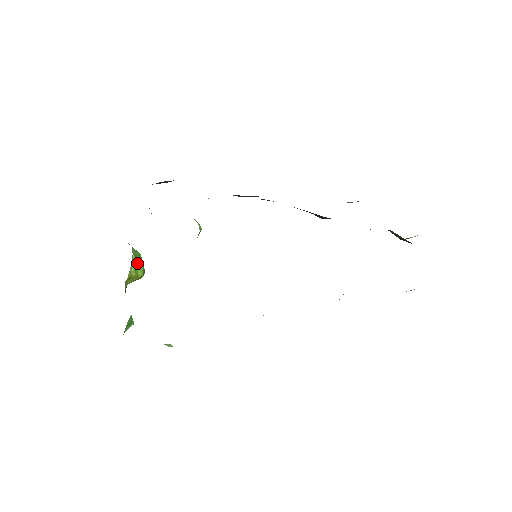
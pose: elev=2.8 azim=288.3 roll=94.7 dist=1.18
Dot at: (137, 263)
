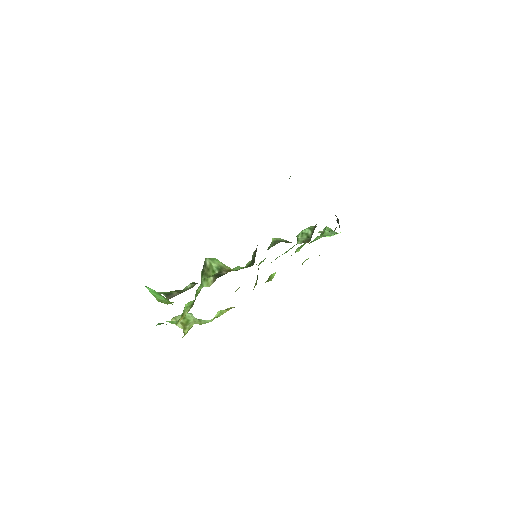
Dot at: occluded
